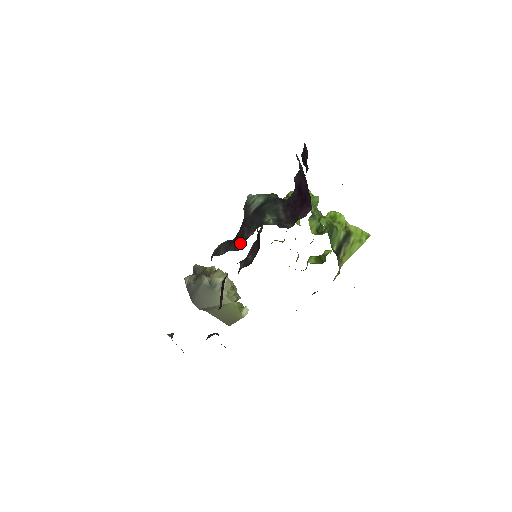
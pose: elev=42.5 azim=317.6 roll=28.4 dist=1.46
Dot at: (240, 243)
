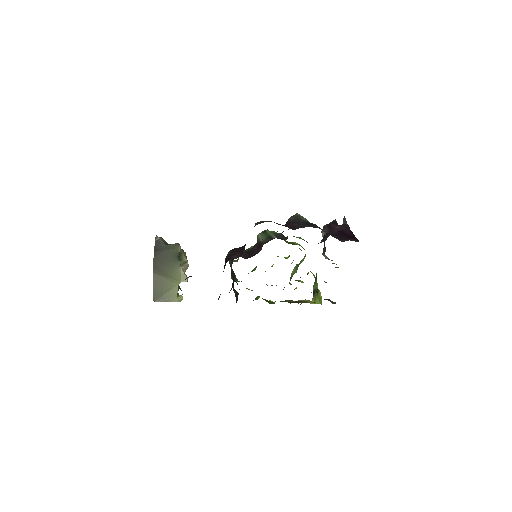
Dot at: (293, 228)
